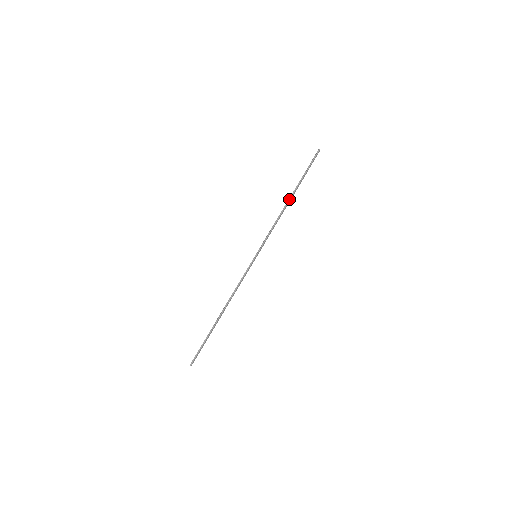
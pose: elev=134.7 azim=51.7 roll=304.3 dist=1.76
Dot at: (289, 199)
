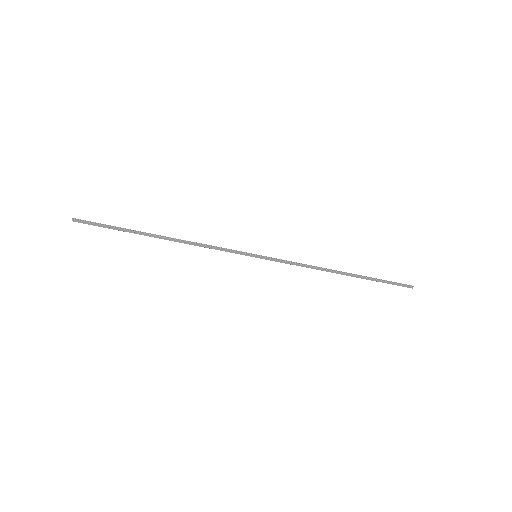
Dot at: occluded
